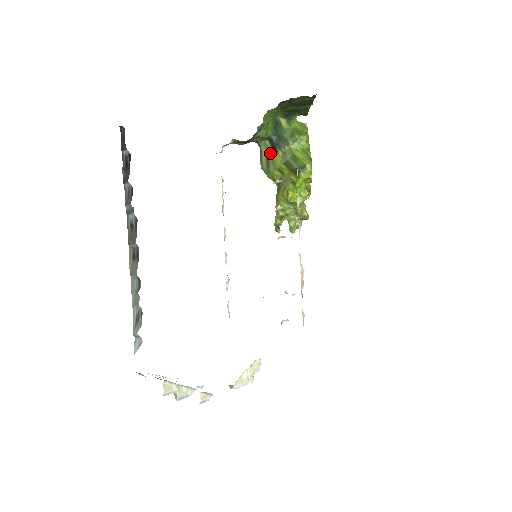
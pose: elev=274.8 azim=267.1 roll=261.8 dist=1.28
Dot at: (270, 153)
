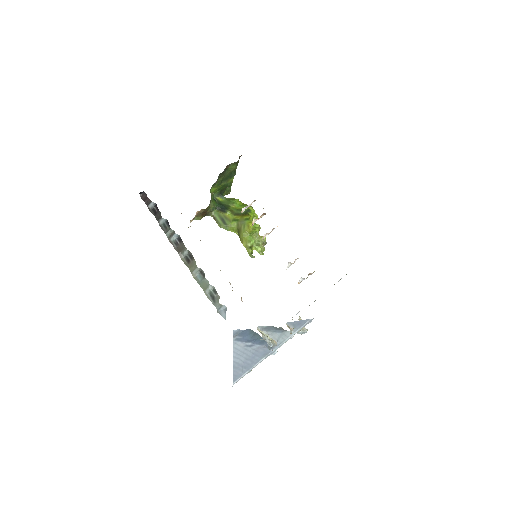
Dot at: (222, 215)
